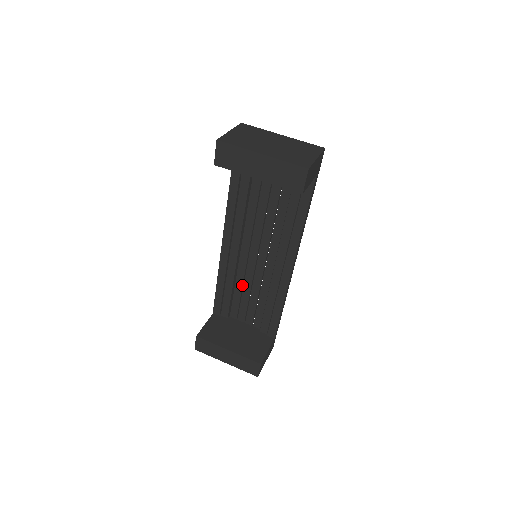
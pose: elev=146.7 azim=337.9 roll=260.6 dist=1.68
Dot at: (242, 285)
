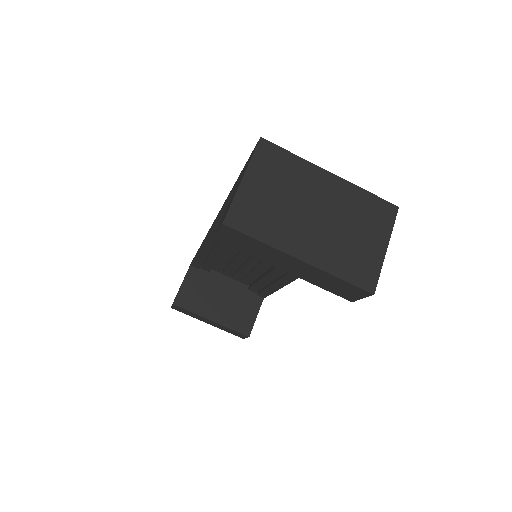
Dot at: (231, 259)
